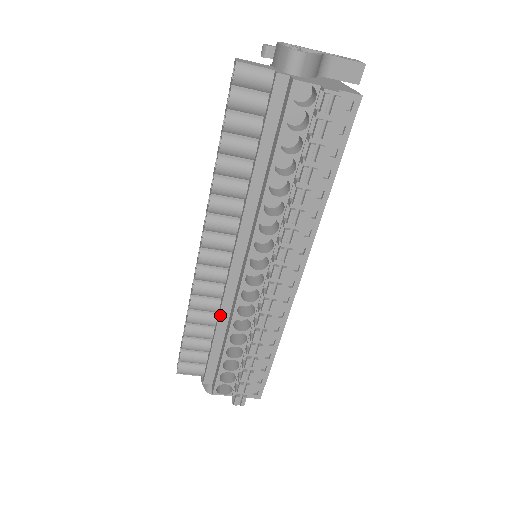
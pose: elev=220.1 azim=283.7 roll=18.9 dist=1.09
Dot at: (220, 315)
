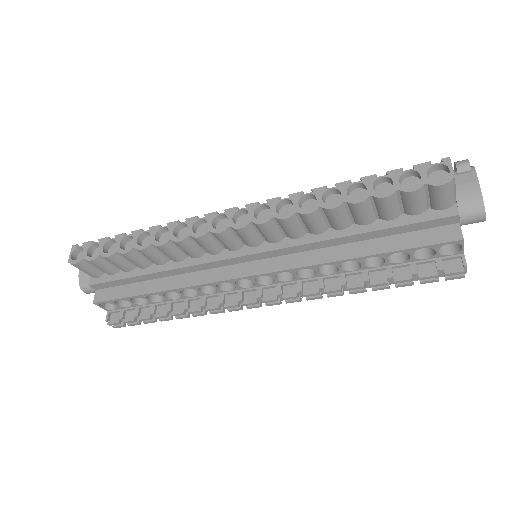
Dot at: (176, 269)
